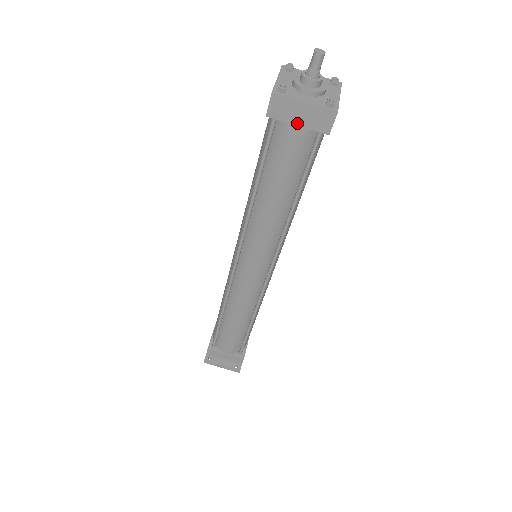
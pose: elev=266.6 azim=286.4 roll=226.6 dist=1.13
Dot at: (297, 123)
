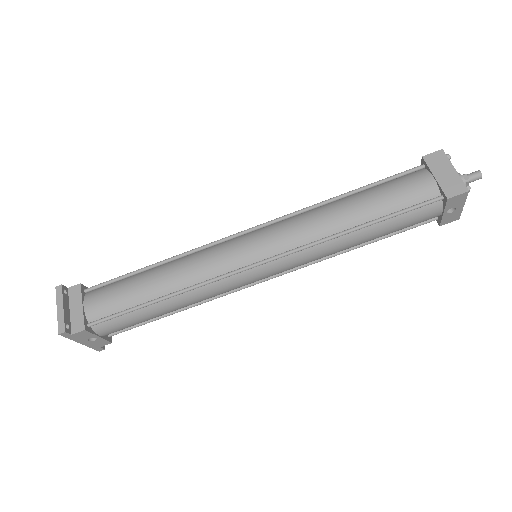
Dot at: (436, 176)
